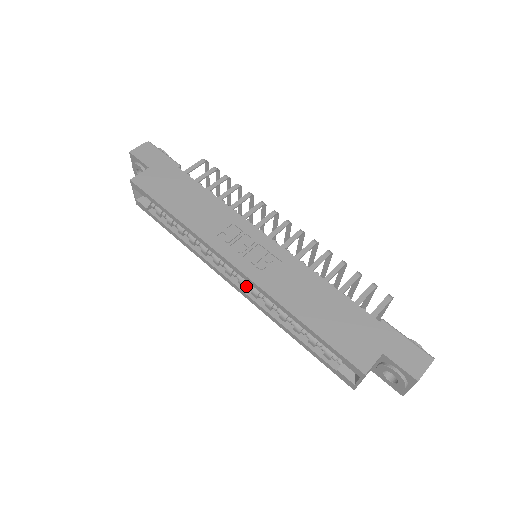
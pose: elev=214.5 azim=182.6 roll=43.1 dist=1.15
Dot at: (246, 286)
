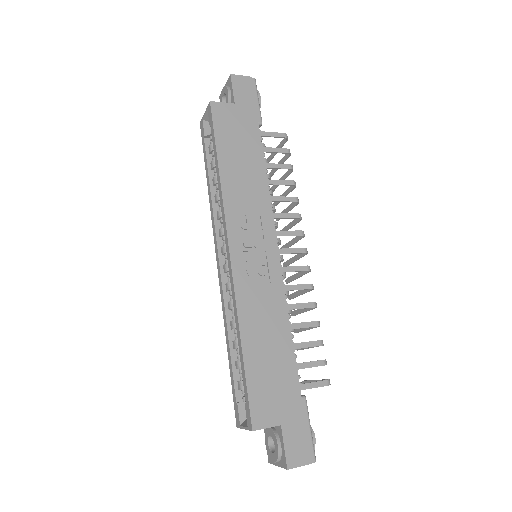
Dot at: (227, 274)
